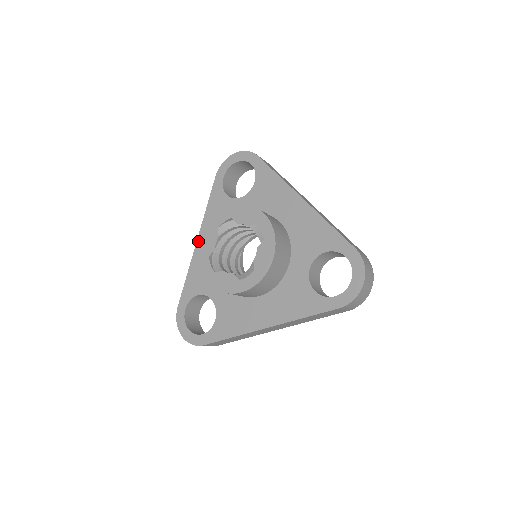
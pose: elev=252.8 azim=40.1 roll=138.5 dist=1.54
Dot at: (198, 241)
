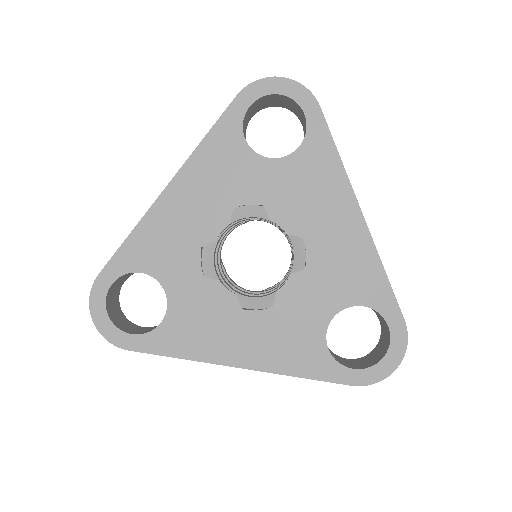
Dot at: (169, 187)
